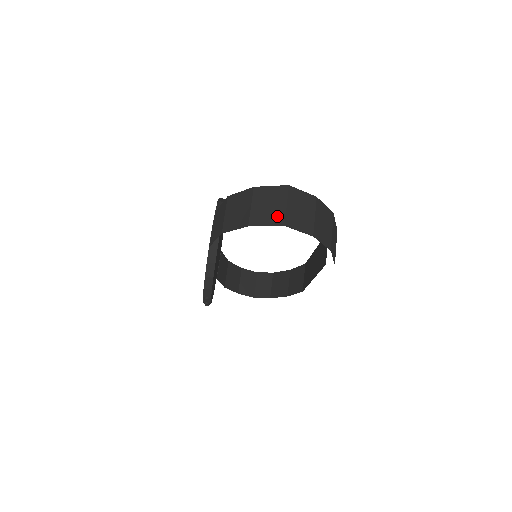
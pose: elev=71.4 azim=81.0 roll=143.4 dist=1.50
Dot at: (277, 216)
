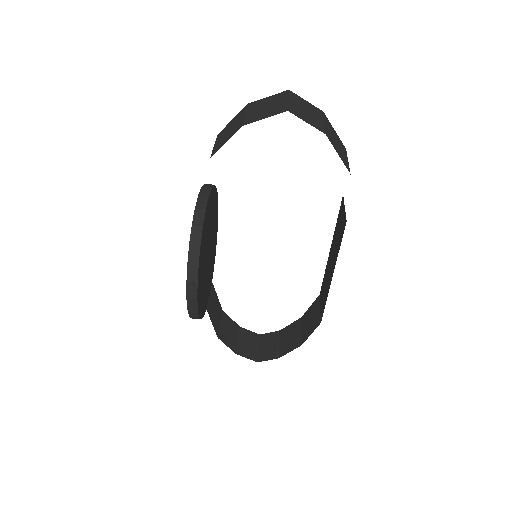
Dot at: (278, 109)
